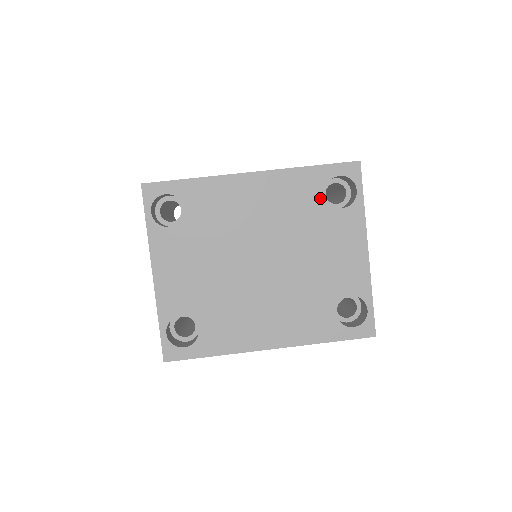
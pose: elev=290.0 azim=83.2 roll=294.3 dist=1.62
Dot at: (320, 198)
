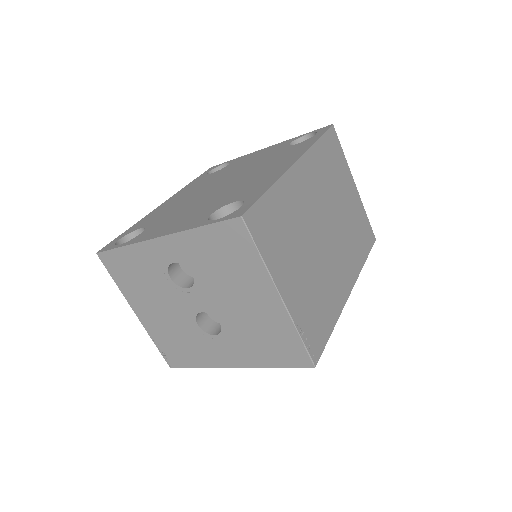
Dot at: (212, 174)
